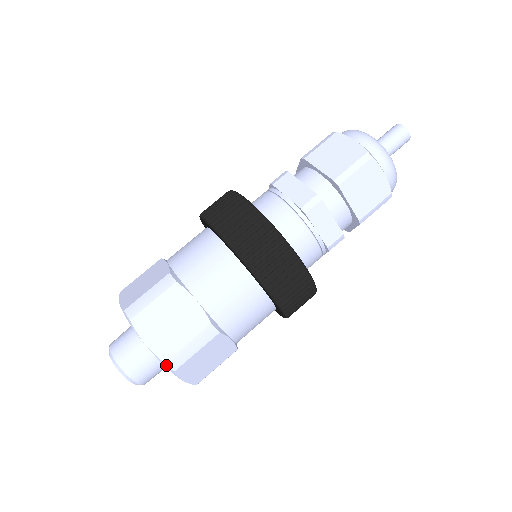
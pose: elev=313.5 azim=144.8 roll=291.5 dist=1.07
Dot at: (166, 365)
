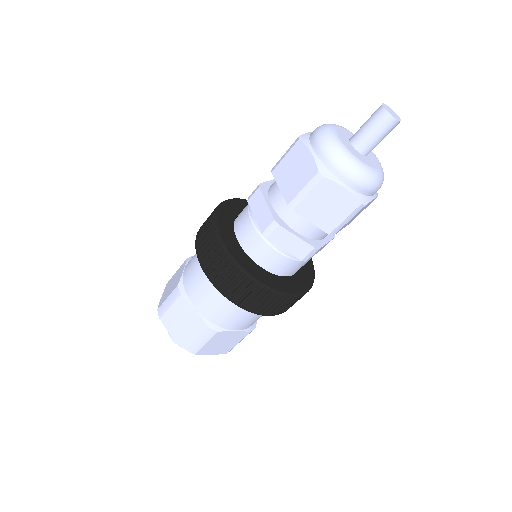
Dot at: (188, 350)
